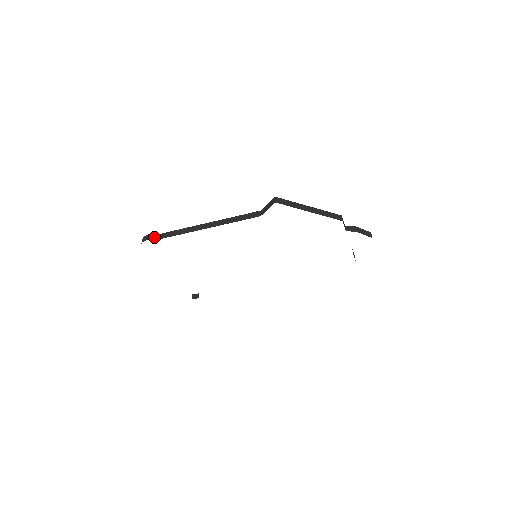
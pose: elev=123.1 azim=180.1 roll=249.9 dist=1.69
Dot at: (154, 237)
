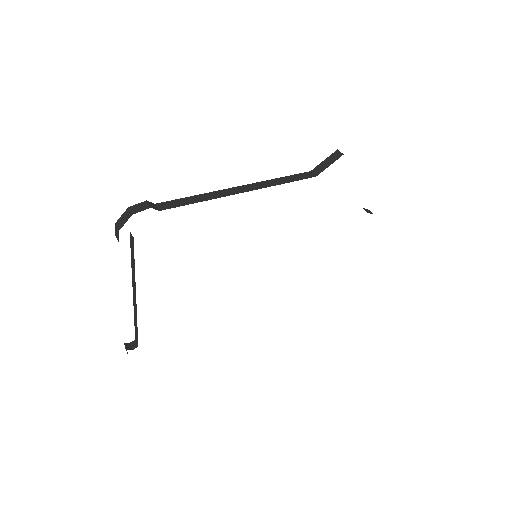
Dot at: (154, 206)
